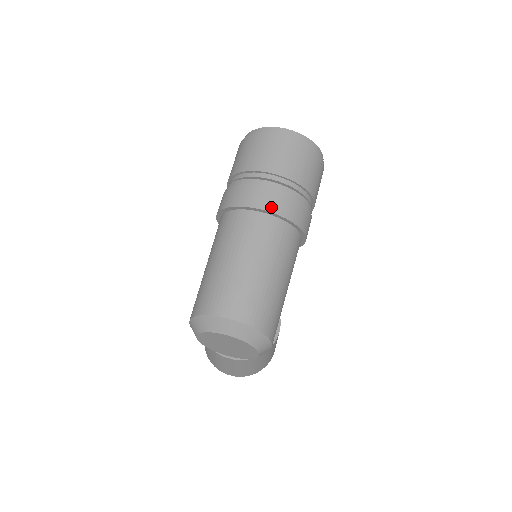
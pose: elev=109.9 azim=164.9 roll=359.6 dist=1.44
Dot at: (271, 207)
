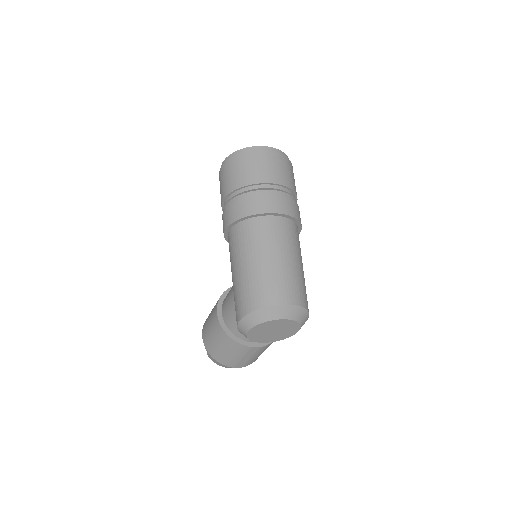
Dot at: (285, 211)
